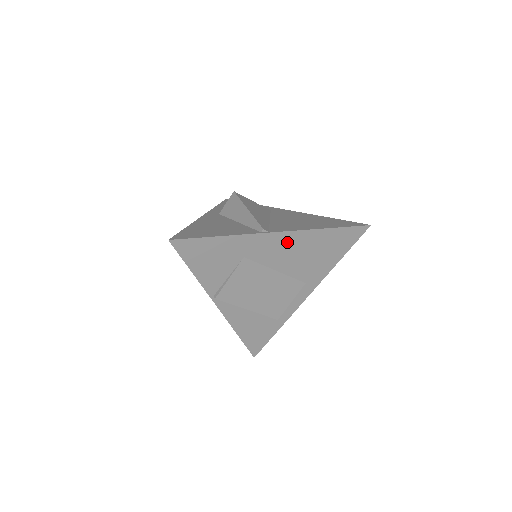
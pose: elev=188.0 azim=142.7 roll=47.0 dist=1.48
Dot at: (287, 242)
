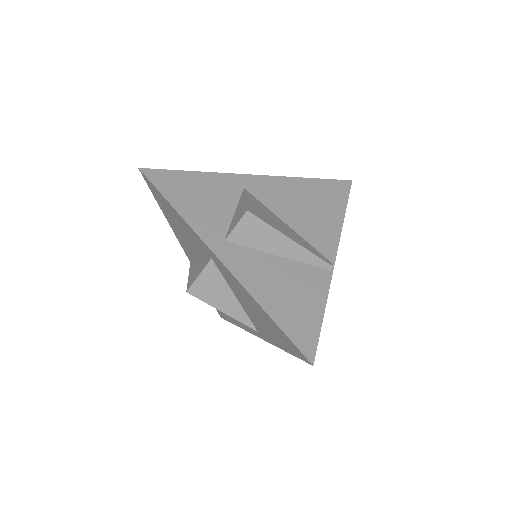
Dot at: occluded
